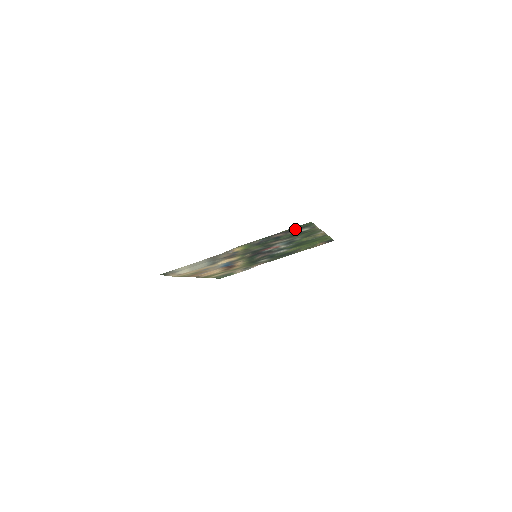
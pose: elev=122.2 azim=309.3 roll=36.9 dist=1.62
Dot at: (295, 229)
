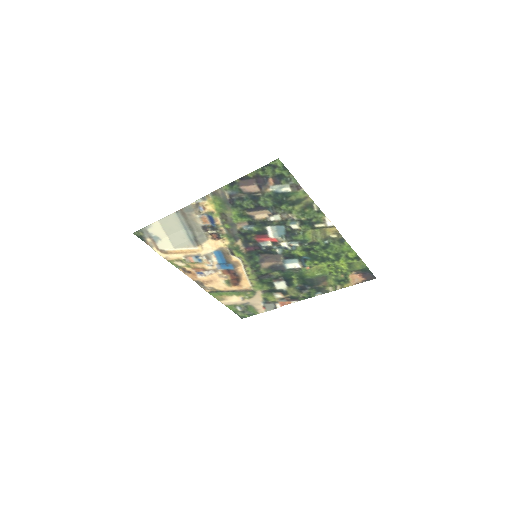
Dot at: (268, 179)
